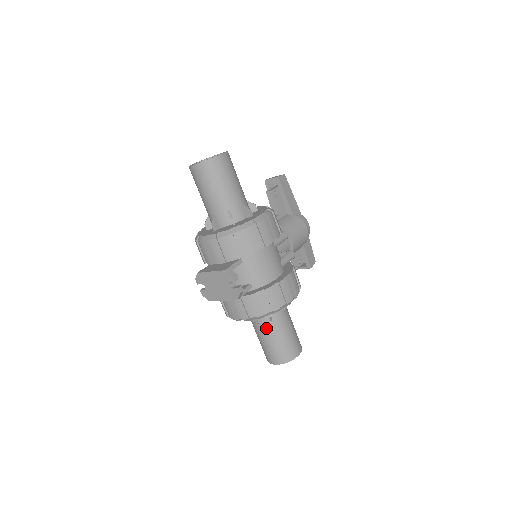
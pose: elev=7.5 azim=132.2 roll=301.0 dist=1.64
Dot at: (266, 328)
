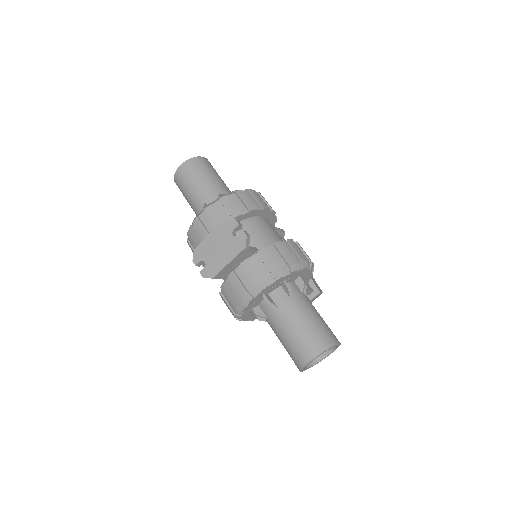
Dot at: (287, 309)
